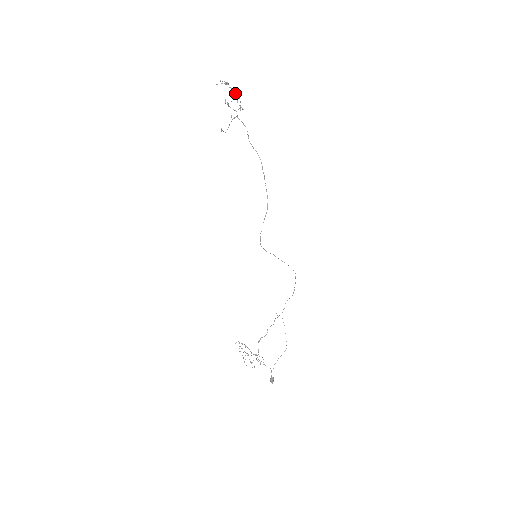
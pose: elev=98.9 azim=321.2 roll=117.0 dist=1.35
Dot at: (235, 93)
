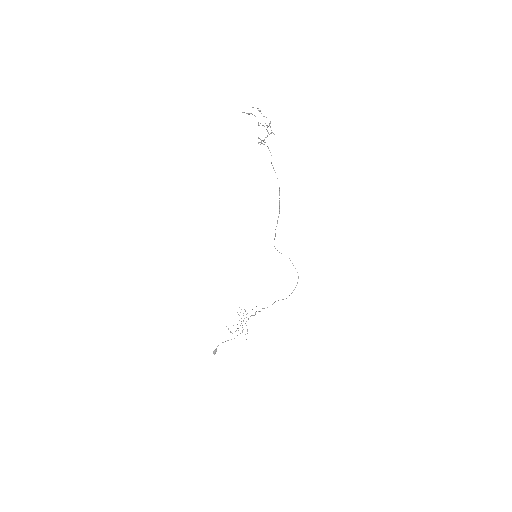
Dot at: occluded
